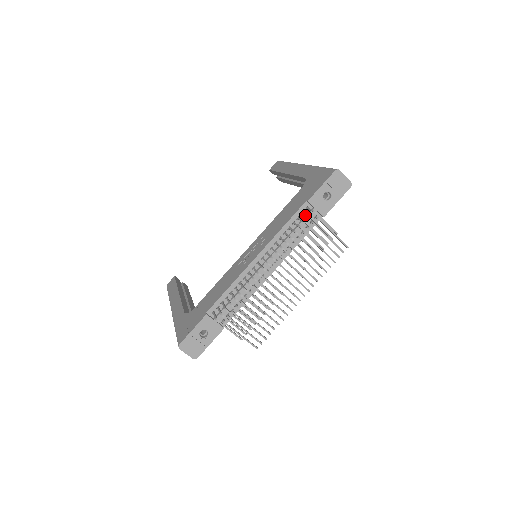
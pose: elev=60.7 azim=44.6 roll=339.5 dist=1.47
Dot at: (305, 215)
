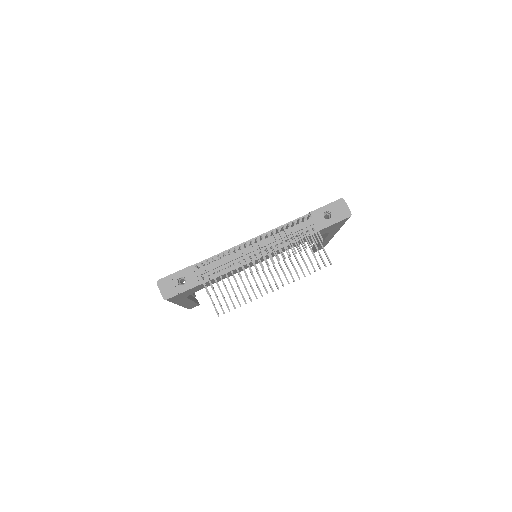
Dot at: (302, 219)
